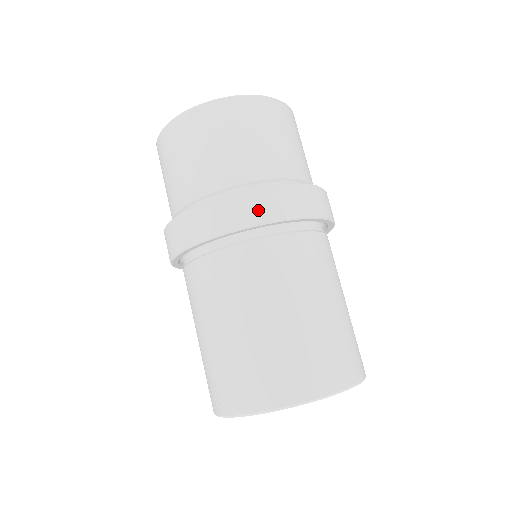
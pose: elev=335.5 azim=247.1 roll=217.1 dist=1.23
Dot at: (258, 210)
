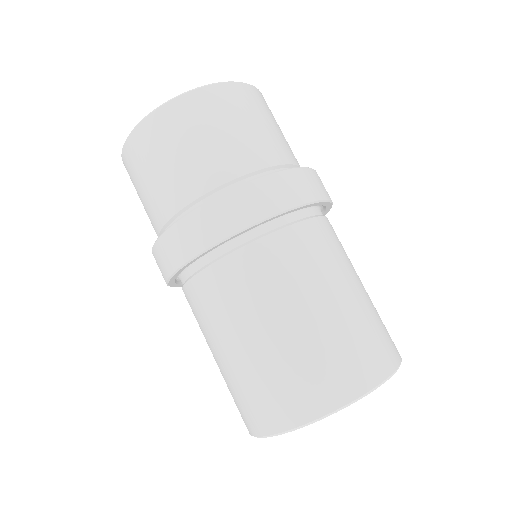
Dot at: (299, 190)
